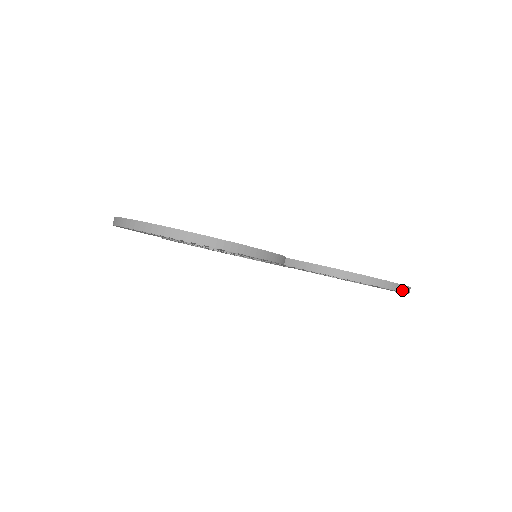
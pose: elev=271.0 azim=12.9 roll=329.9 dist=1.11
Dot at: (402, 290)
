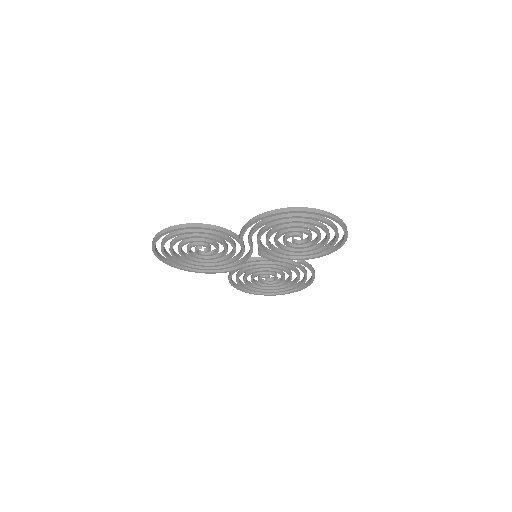
Dot at: (301, 210)
